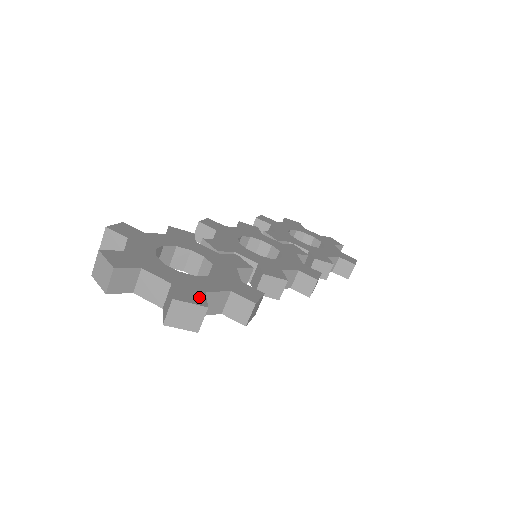
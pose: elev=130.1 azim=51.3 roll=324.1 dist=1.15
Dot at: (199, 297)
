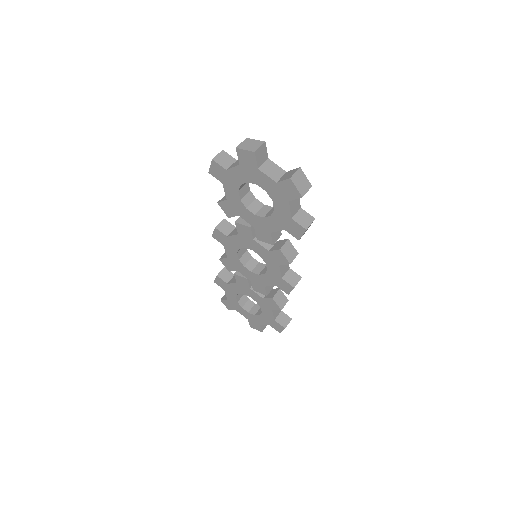
Dot at: occluded
